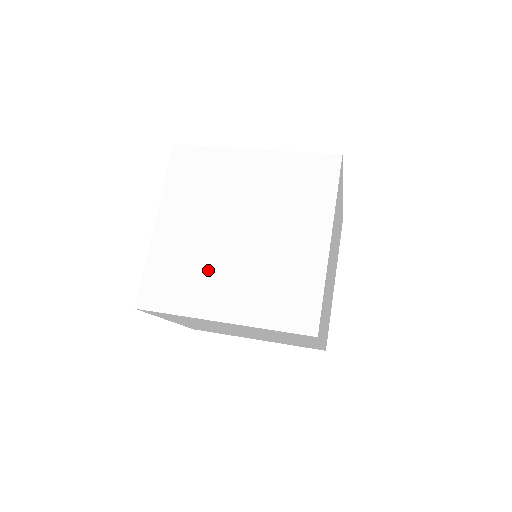
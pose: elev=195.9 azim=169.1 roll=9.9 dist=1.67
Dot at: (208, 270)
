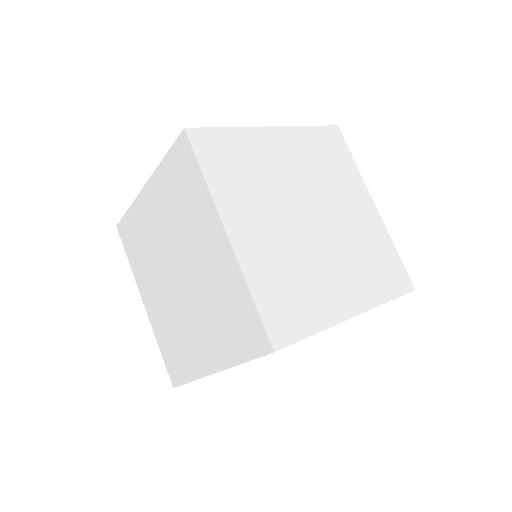
Dot at: (184, 327)
